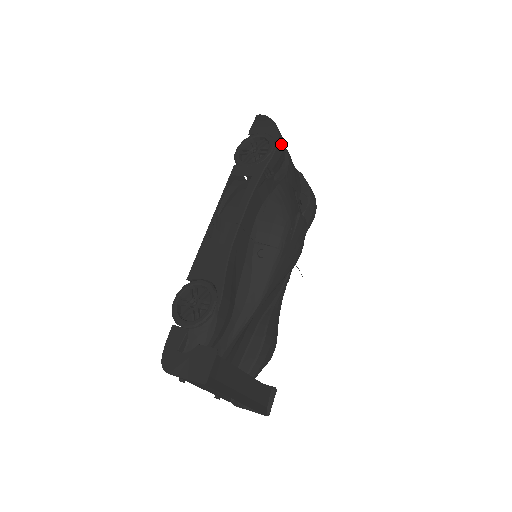
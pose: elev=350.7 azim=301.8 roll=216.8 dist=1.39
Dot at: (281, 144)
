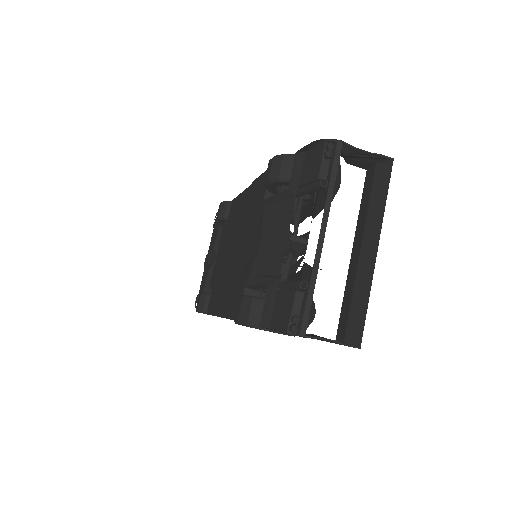
Dot at: occluded
